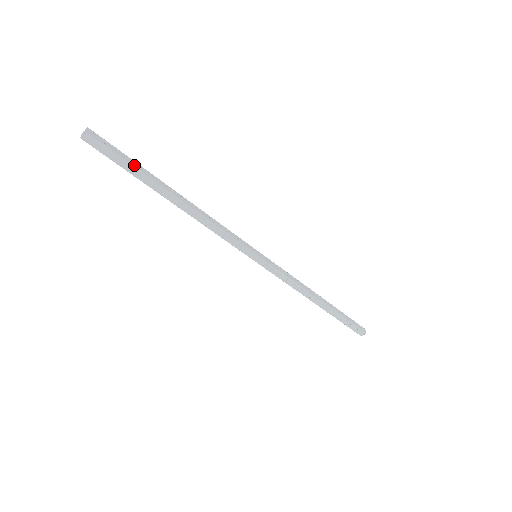
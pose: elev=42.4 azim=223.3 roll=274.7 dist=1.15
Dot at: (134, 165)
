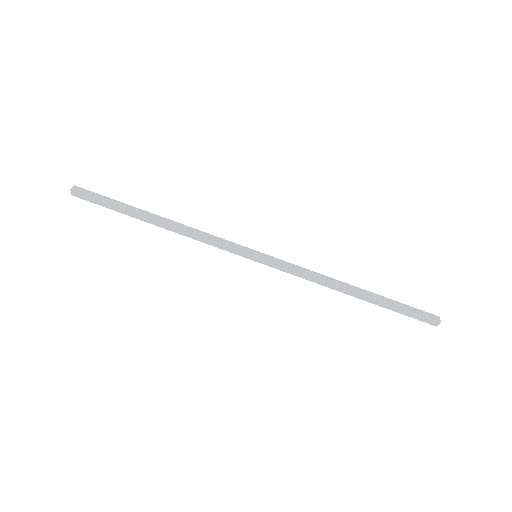
Dot at: (116, 202)
